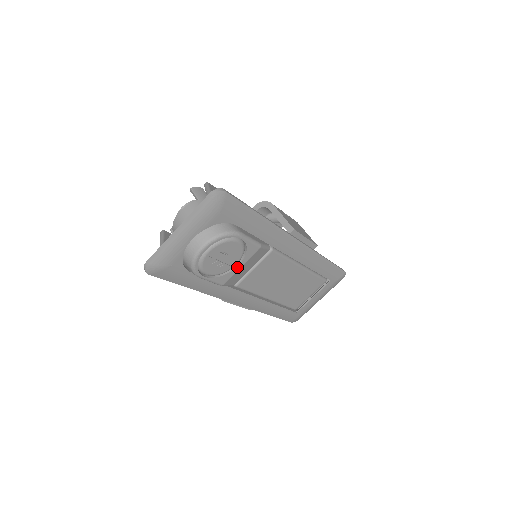
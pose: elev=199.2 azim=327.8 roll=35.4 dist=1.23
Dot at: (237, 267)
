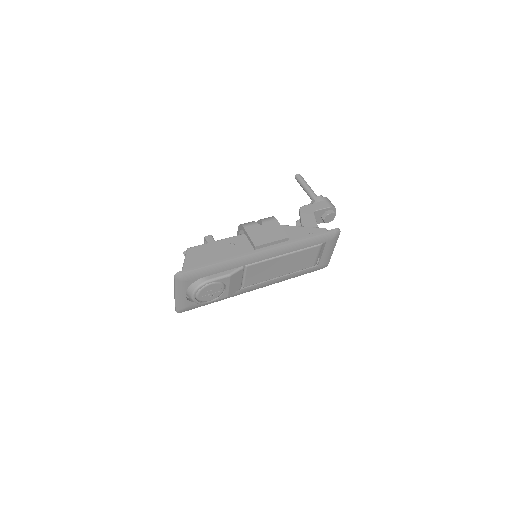
Dot at: (227, 288)
